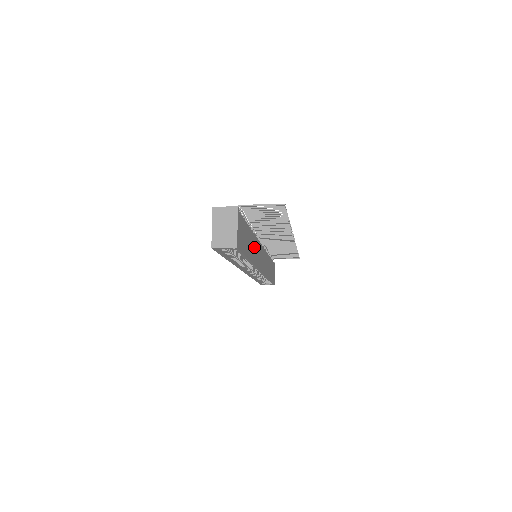
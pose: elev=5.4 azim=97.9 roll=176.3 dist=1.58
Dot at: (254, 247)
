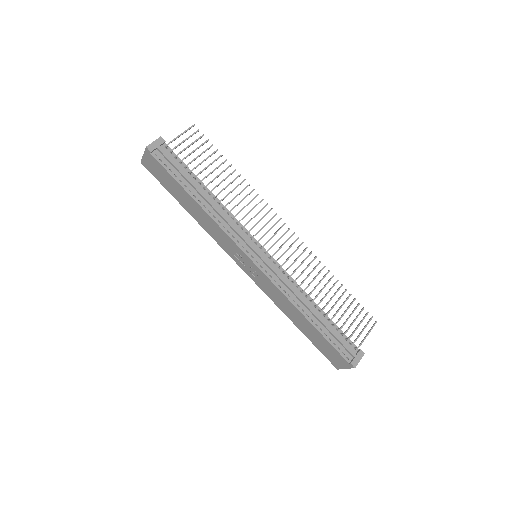
Dot at: occluded
